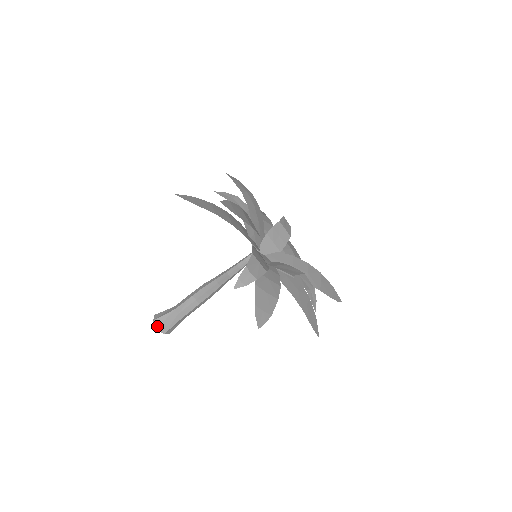
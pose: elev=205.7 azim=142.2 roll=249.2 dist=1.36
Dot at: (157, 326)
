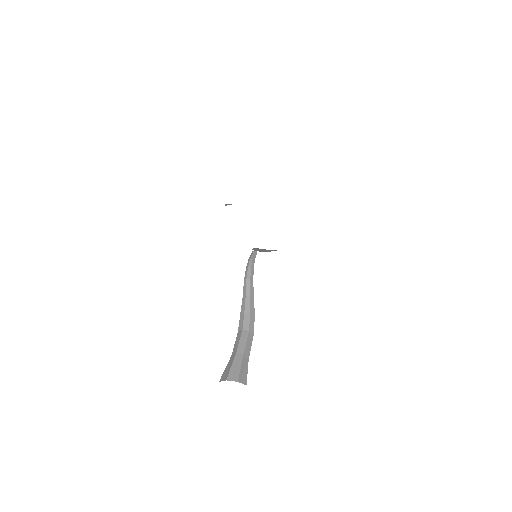
Dot at: (225, 379)
